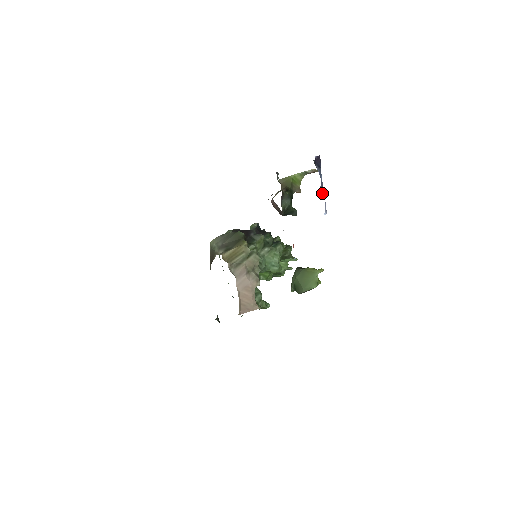
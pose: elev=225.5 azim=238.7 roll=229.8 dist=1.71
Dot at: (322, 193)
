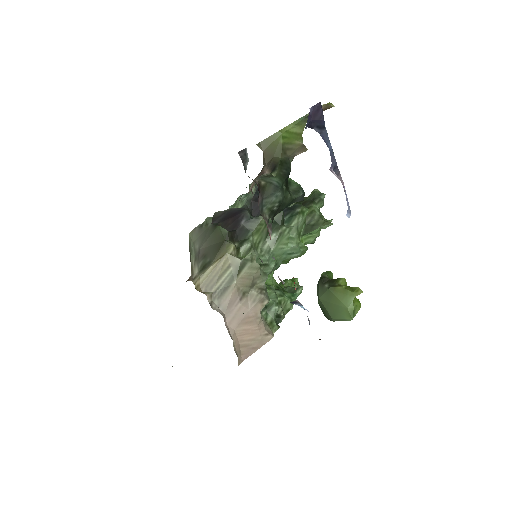
Dot at: (337, 176)
